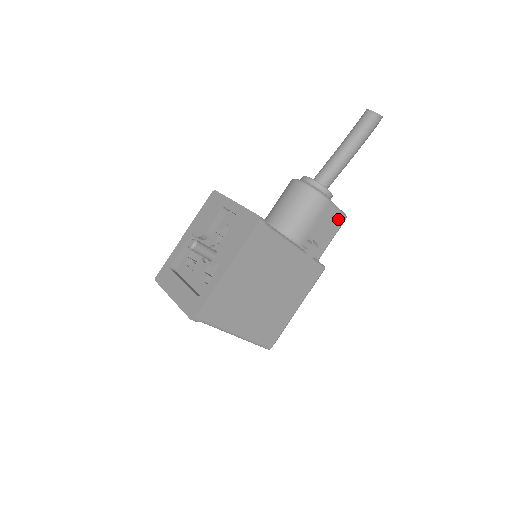
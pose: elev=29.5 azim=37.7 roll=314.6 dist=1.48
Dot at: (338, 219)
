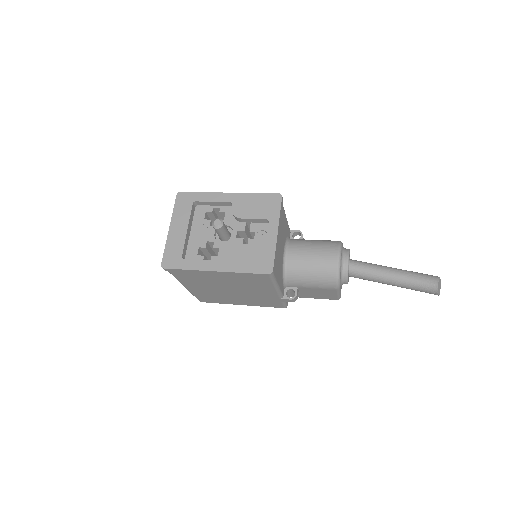
Dot at: (332, 297)
